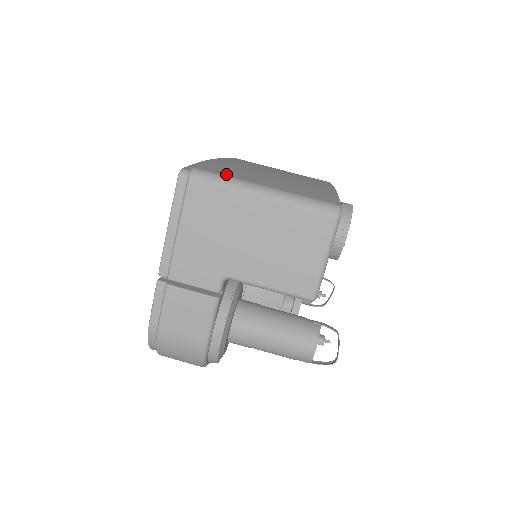
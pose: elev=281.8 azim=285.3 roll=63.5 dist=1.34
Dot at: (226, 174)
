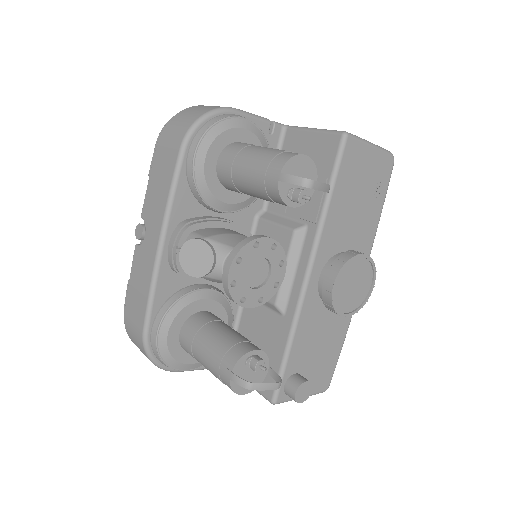
Dot at: occluded
